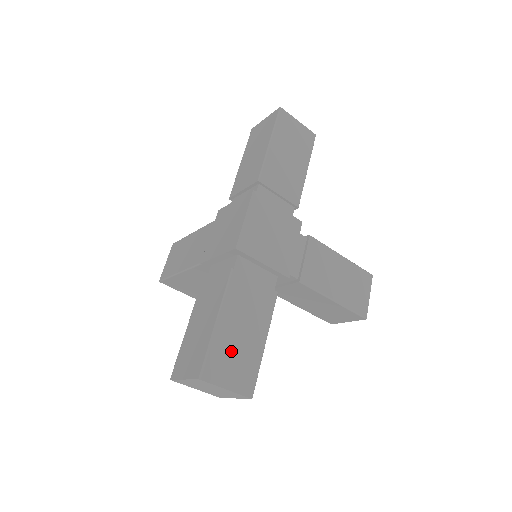
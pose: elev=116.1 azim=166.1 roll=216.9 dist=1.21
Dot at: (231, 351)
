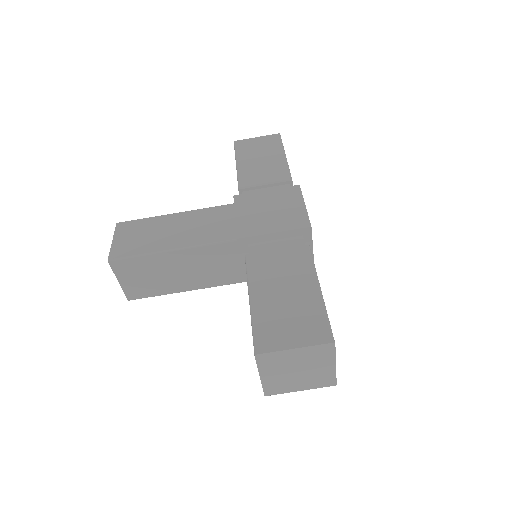
Dot at: occluded
